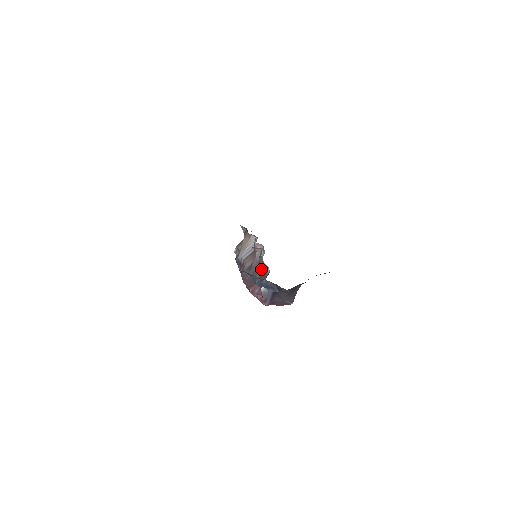
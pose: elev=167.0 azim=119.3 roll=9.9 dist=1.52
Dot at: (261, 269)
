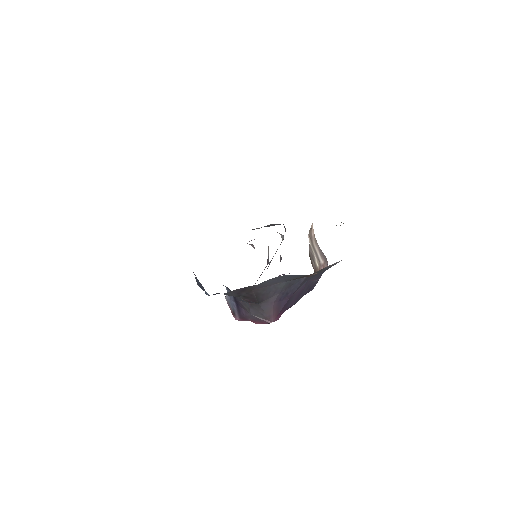
Dot at: occluded
